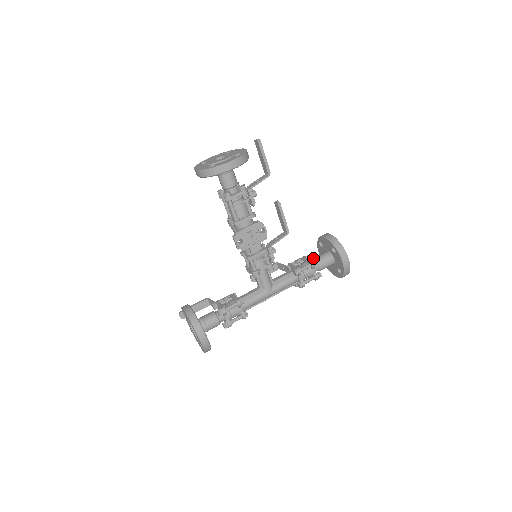
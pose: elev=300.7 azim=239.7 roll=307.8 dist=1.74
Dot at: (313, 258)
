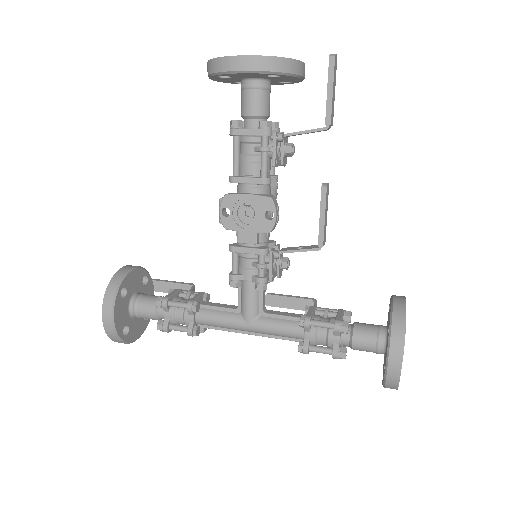
Dot at: occluded
